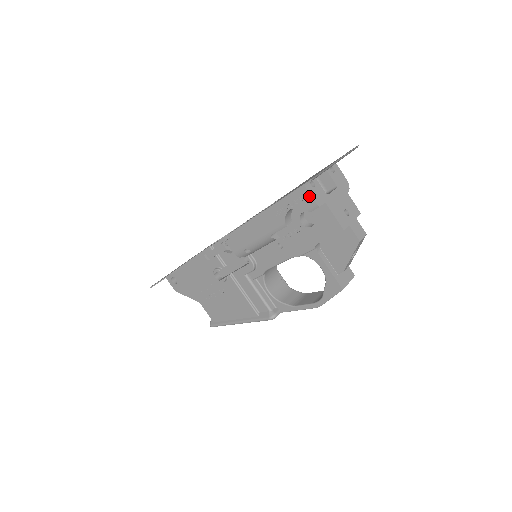
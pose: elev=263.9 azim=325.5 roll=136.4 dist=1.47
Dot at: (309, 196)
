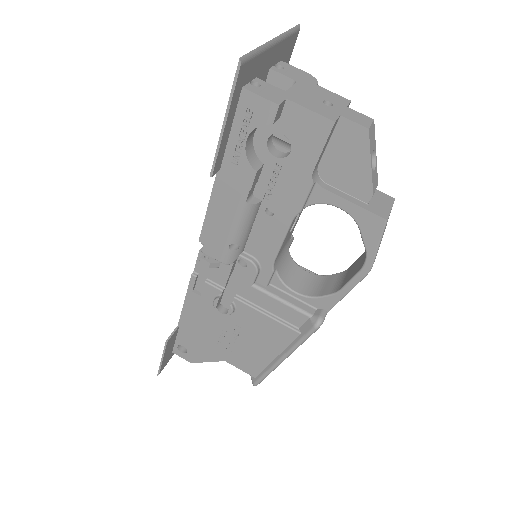
Dot at: (257, 99)
